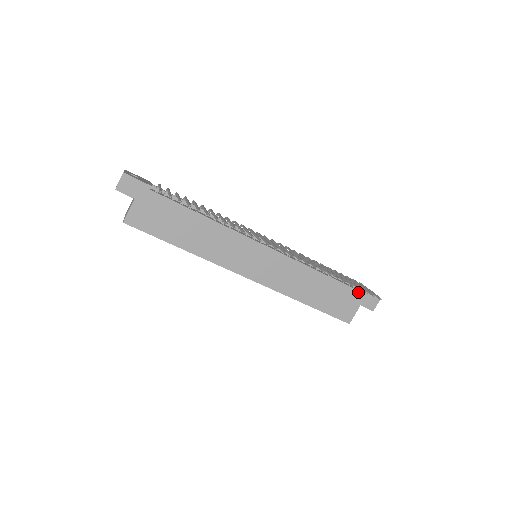
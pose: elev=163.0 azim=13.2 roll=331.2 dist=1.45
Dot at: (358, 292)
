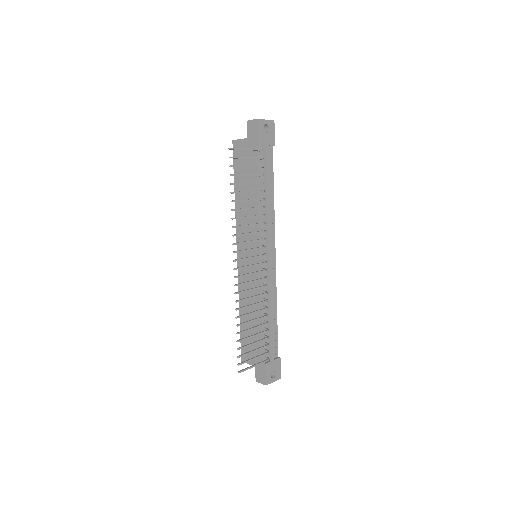
Dot at: (262, 360)
